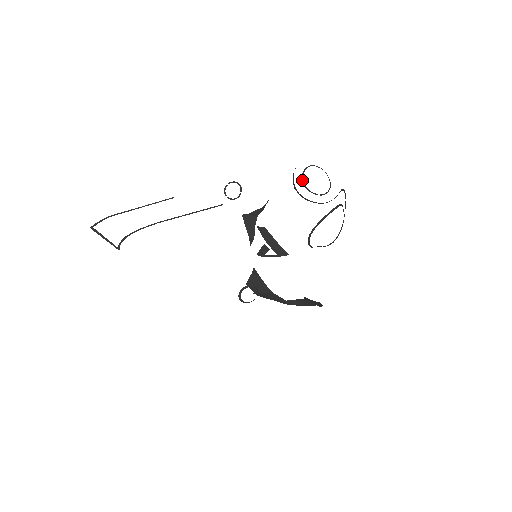
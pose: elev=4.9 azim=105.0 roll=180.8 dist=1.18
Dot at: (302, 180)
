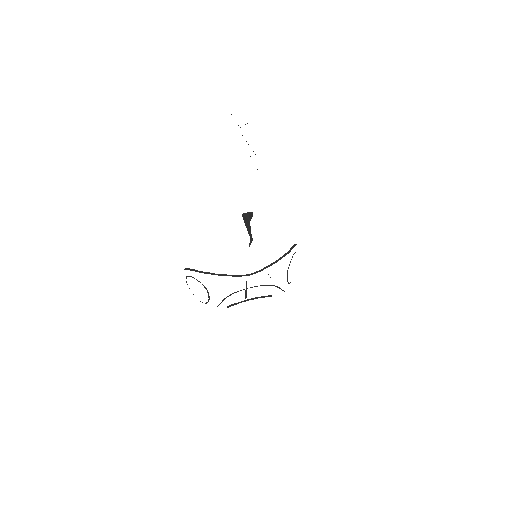
Dot at: occluded
